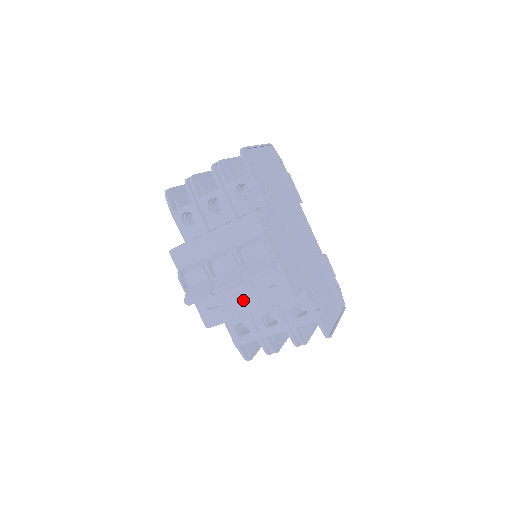
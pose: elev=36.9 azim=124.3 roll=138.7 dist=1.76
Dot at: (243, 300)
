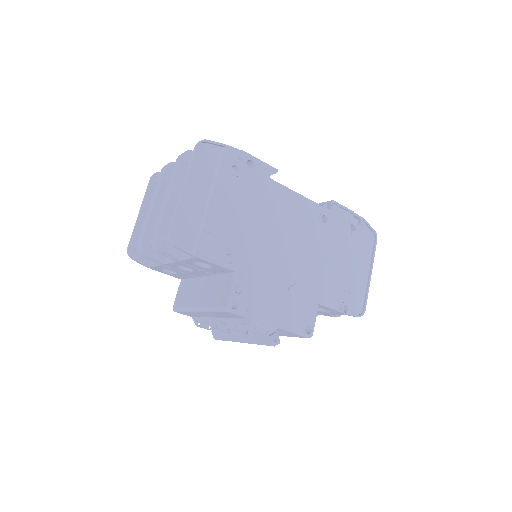
Dot at: occluded
